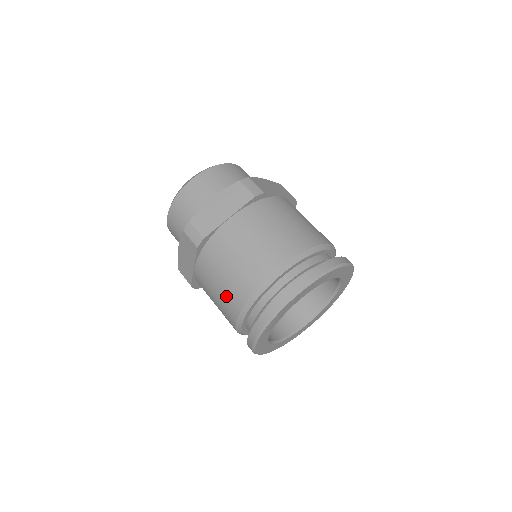
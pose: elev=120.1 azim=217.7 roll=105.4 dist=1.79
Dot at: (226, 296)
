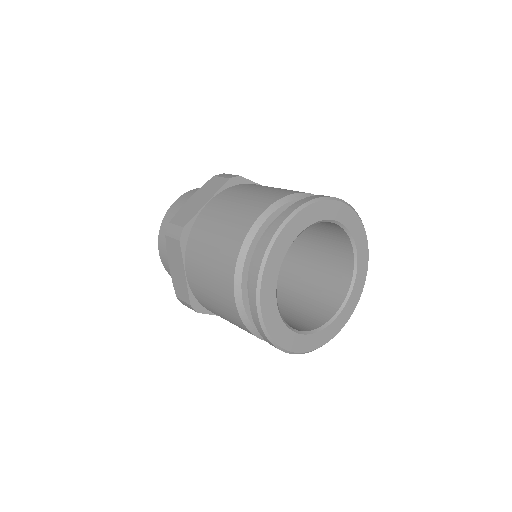
Dot at: (252, 202)
